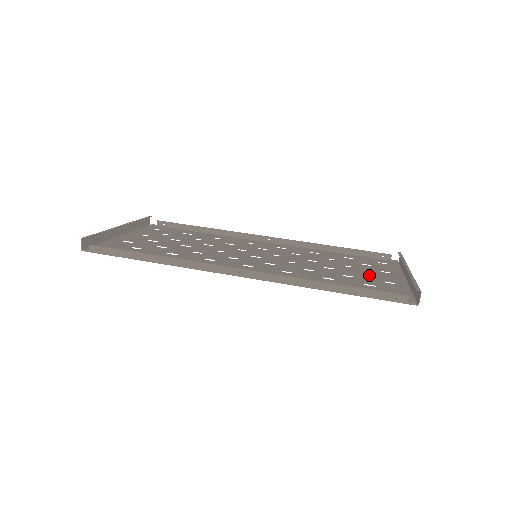
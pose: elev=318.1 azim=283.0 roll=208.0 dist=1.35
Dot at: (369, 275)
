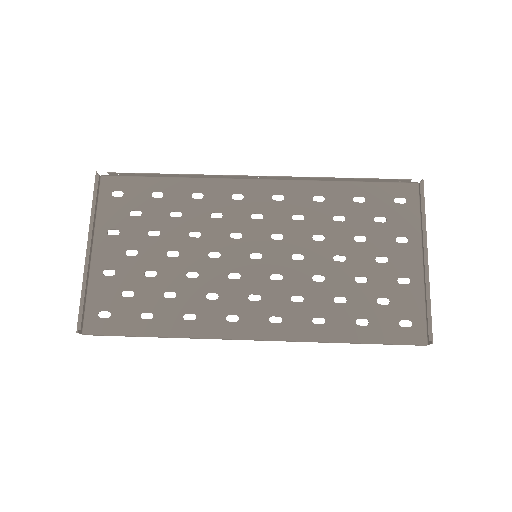
Dot at: (383, 265)
